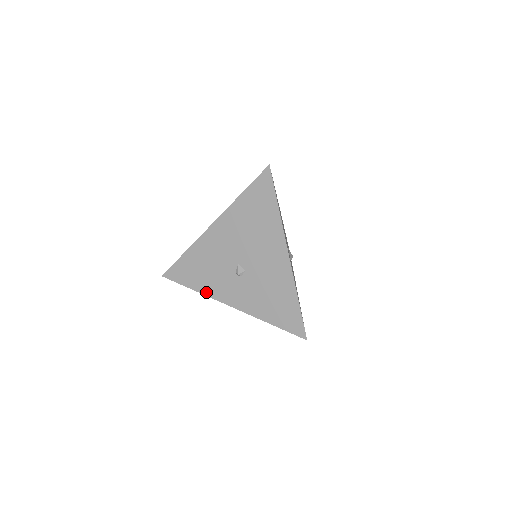
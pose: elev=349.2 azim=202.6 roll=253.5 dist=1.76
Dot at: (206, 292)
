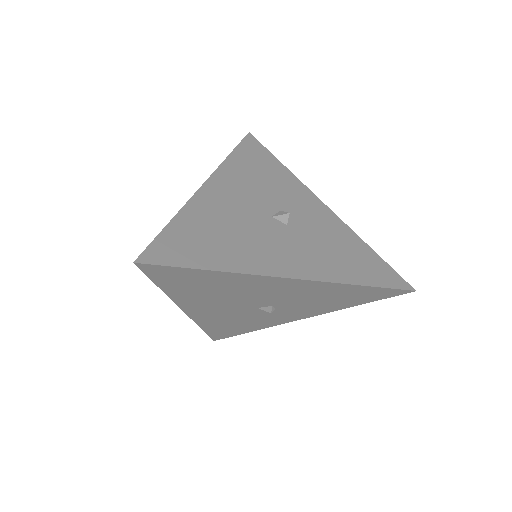
Dot at: (264, 327)
